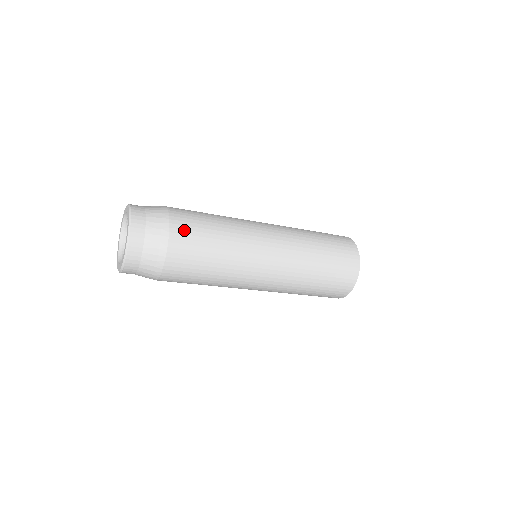
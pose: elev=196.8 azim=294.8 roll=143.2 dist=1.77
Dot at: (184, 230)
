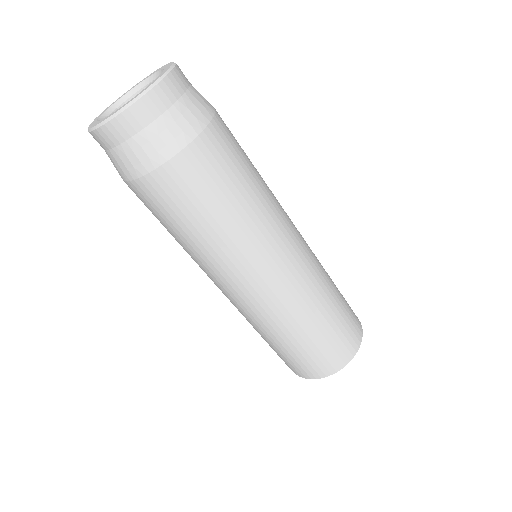
Dot at: (220, 145)
